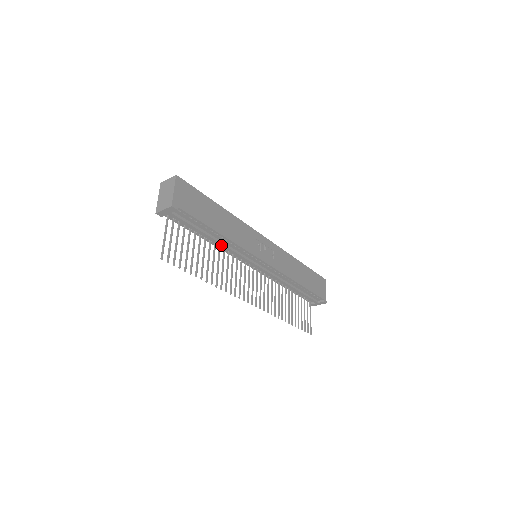
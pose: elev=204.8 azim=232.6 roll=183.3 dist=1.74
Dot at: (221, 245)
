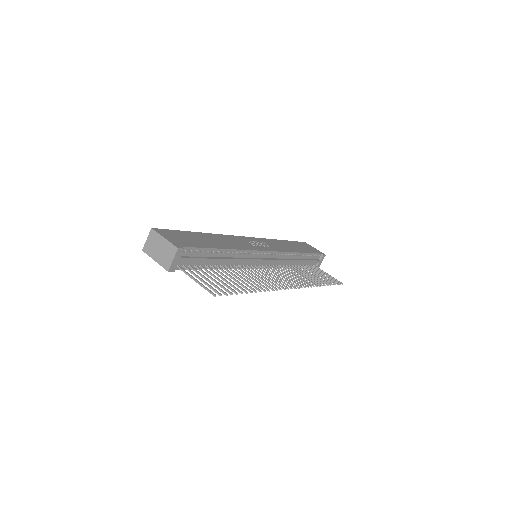
Dot at: (232, 261)
